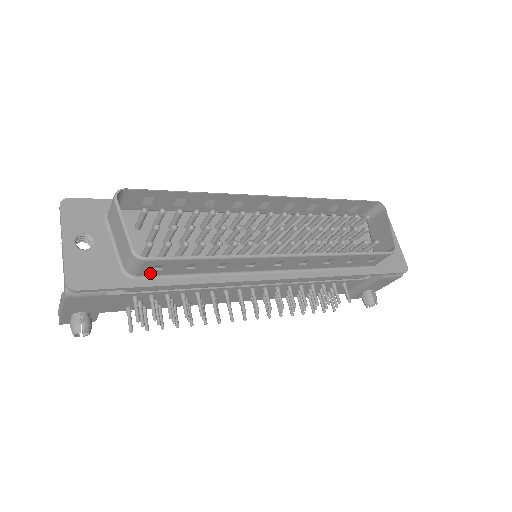
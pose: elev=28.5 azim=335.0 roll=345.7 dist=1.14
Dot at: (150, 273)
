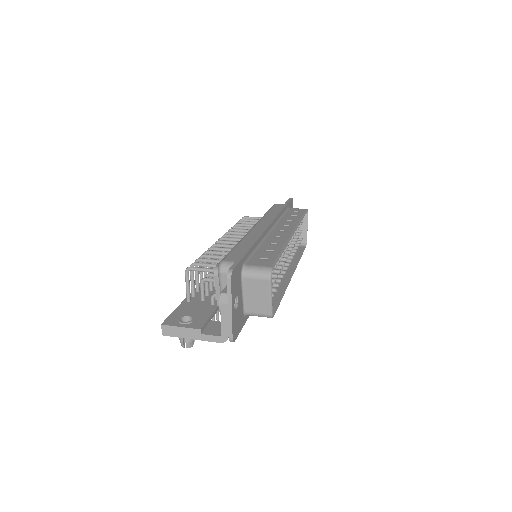
Dot at: occluded
